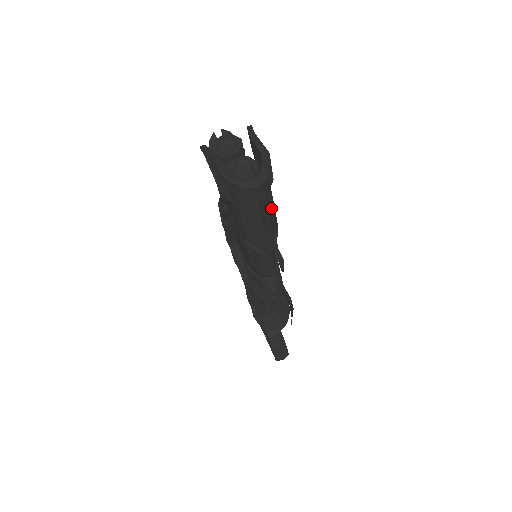
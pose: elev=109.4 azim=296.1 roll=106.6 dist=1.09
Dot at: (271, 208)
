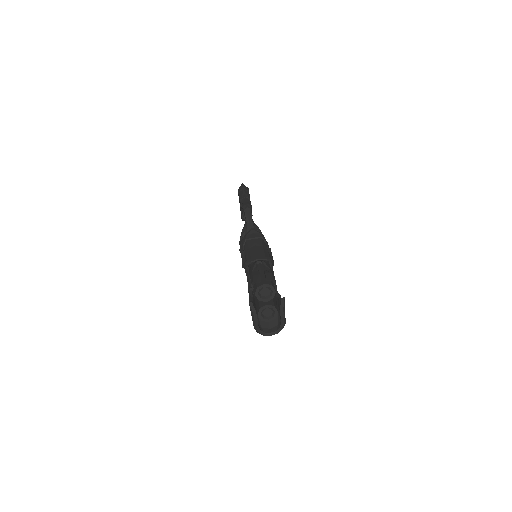
Dot at: occluded
